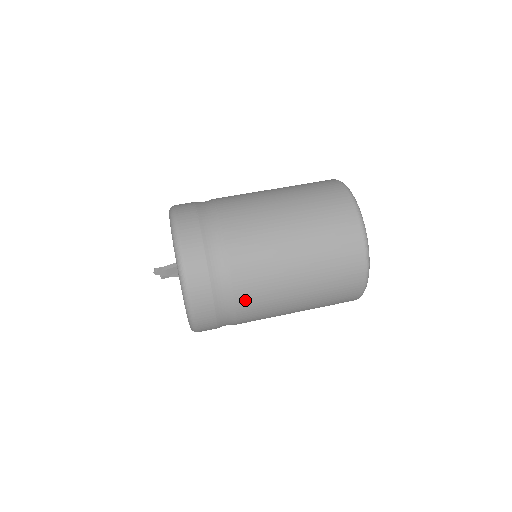
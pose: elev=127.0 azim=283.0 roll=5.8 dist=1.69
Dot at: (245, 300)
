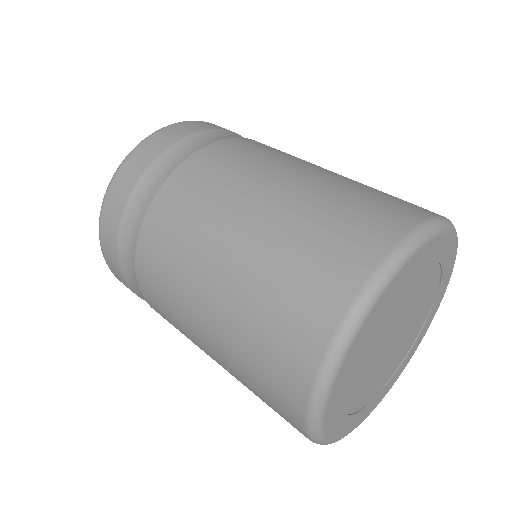
Dot at: (180, 182)
